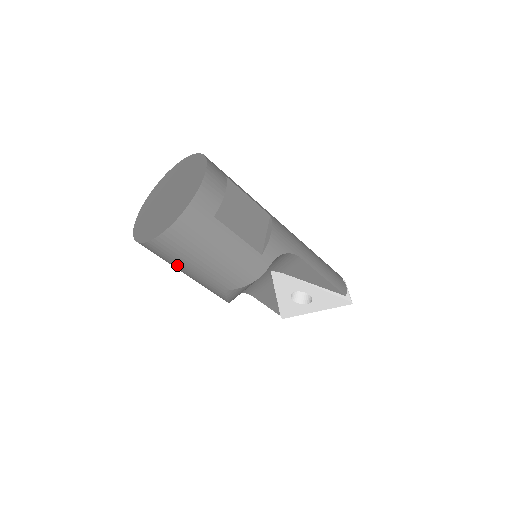
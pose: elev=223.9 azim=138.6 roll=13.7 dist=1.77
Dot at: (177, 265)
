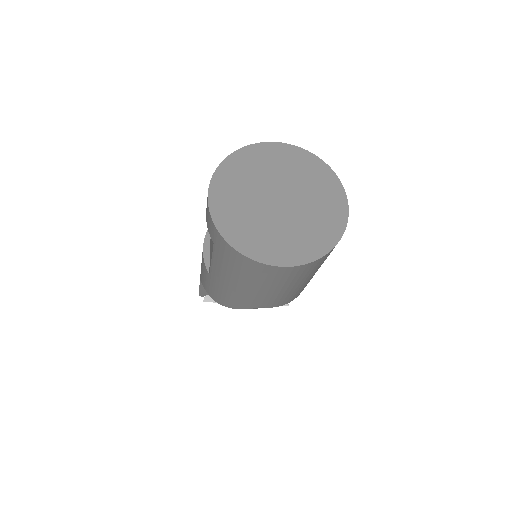
Dot at: (254, 283)
